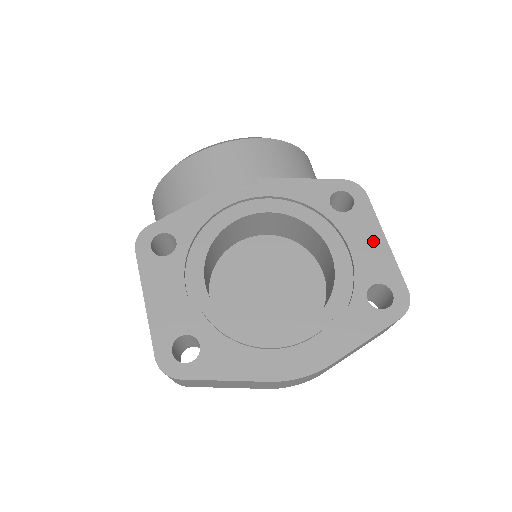
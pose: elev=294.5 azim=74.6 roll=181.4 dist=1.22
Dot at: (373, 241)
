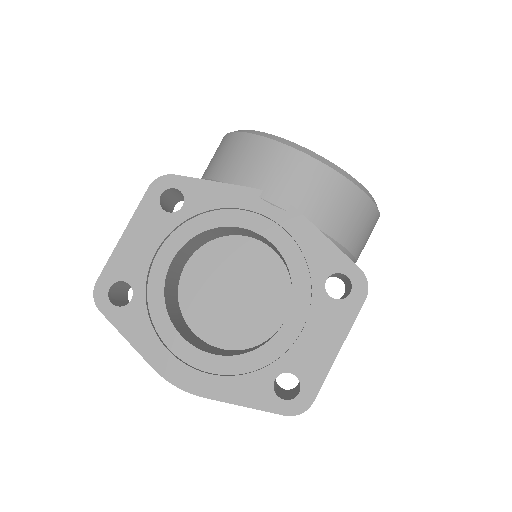
Dot at: (328, 341)
